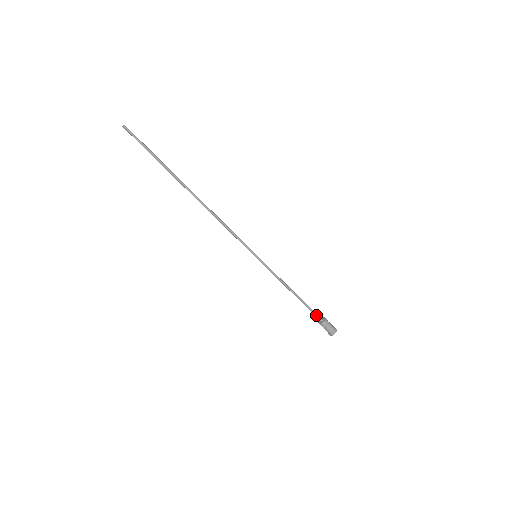
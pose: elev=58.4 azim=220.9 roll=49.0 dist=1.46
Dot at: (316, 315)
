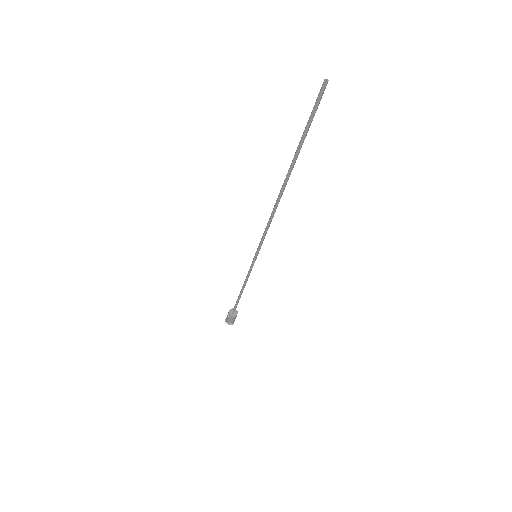
Dot at: (235, 308)
